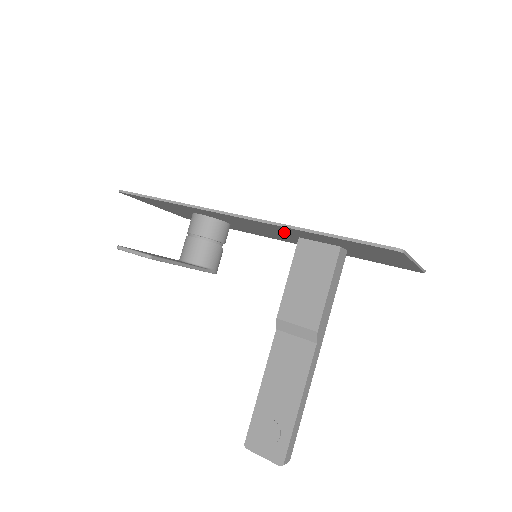
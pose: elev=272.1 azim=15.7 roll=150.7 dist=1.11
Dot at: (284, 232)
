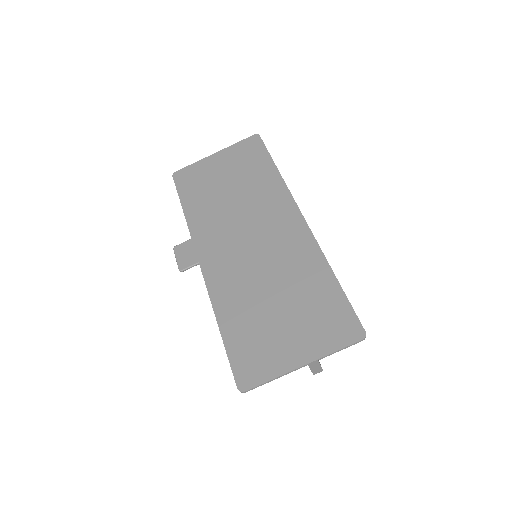
Dot at: (240, 275)
